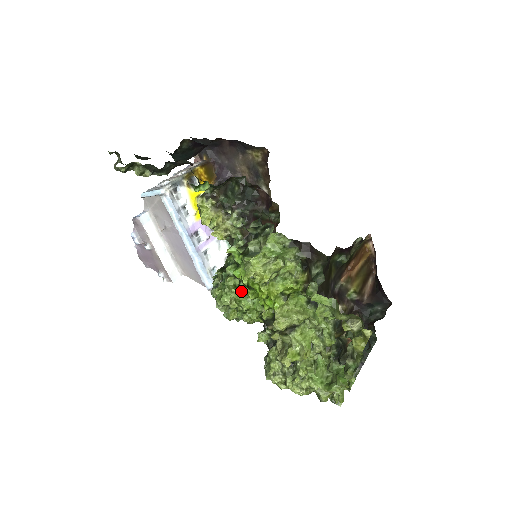
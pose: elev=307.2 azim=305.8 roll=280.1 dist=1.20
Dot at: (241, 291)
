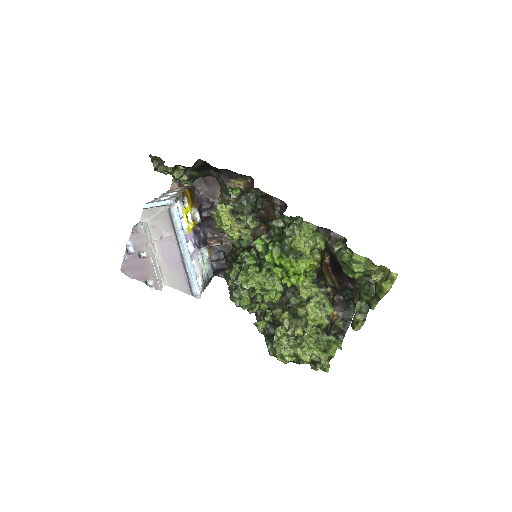
Dot at: (265, 275)
